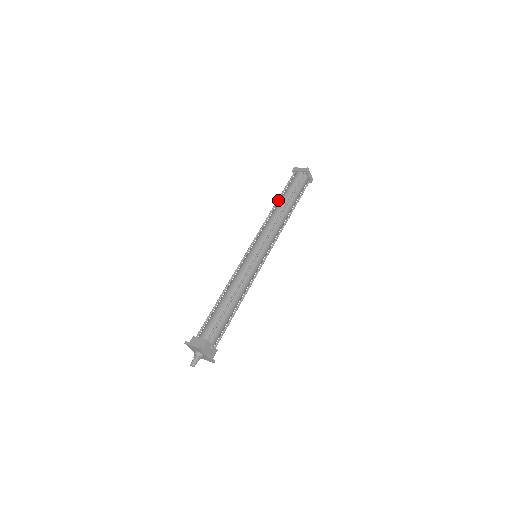
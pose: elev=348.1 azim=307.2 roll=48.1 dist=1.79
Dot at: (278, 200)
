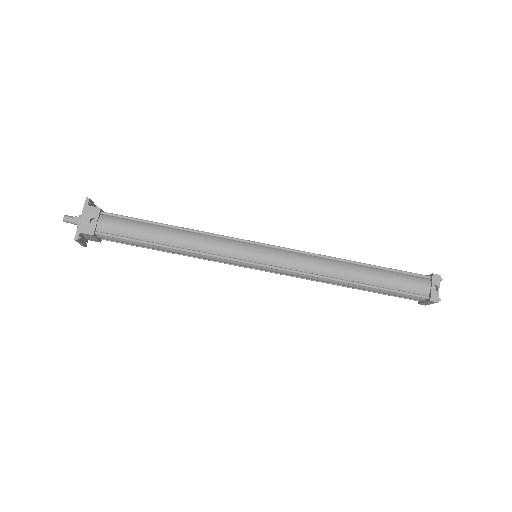
Dot at: occluded
